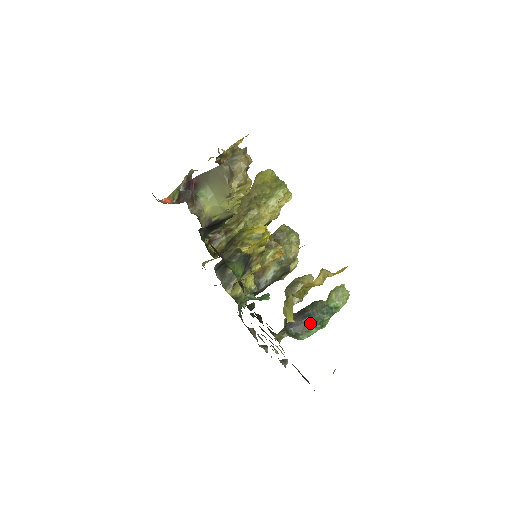
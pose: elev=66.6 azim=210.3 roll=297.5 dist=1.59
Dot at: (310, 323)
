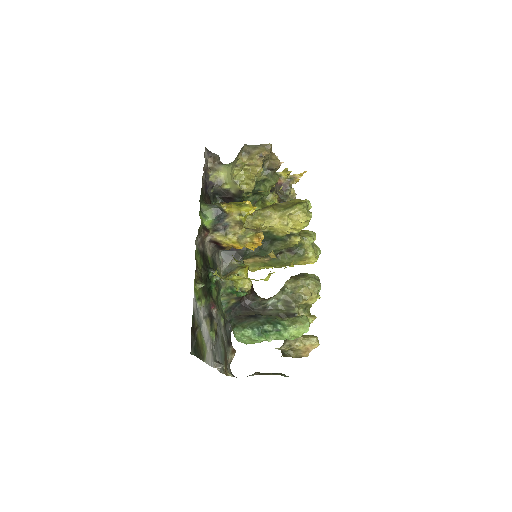
Dot at: (250, 322)
